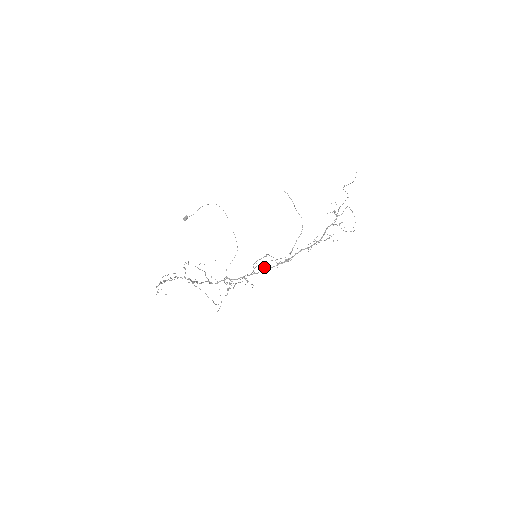
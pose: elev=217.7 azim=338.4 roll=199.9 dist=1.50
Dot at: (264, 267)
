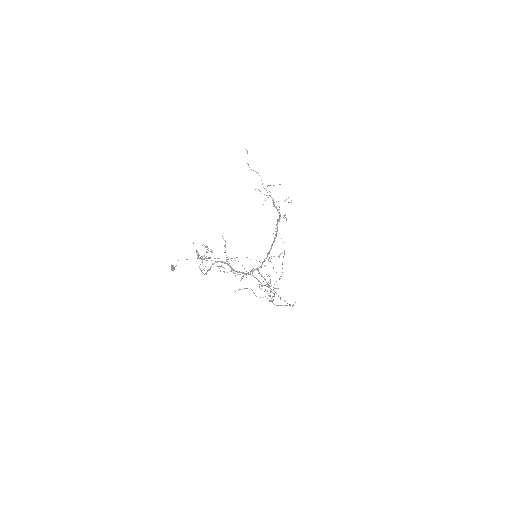
Dot at: occluded
